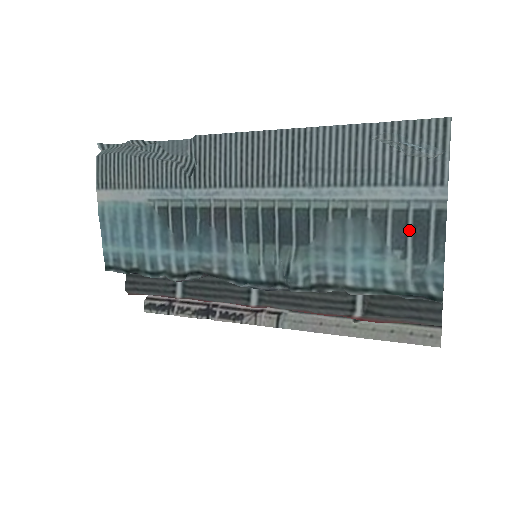
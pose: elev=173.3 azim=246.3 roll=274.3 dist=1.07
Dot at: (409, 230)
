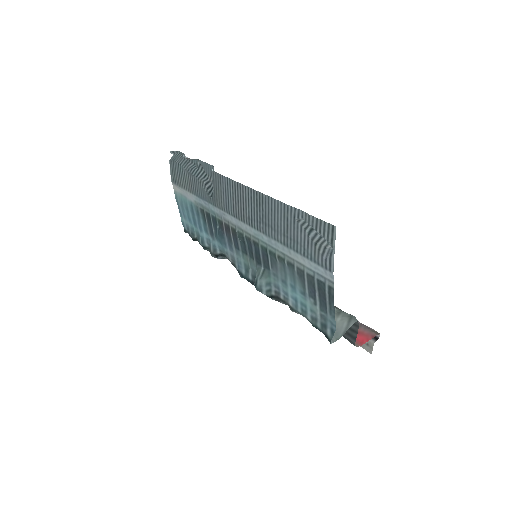
Dot at: (316, 290)
